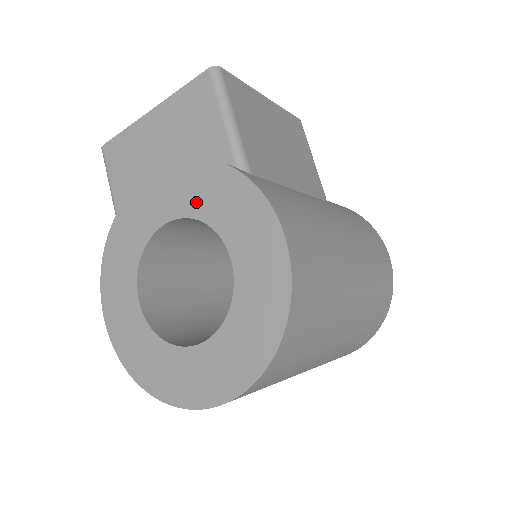
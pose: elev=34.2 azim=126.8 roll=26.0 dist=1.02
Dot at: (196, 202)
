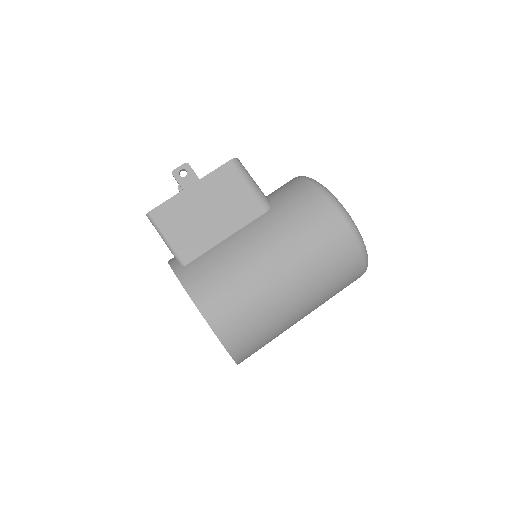
Dot at: occluded
